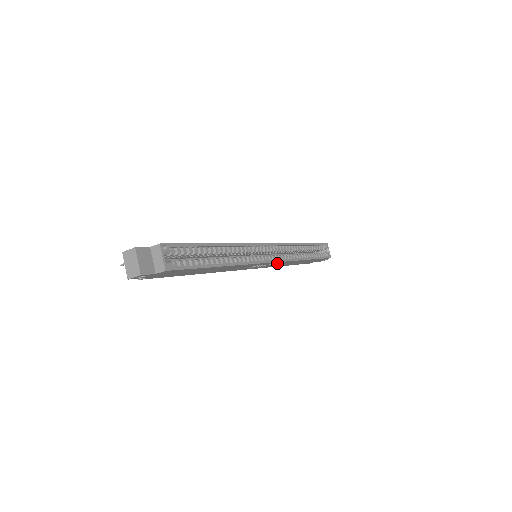
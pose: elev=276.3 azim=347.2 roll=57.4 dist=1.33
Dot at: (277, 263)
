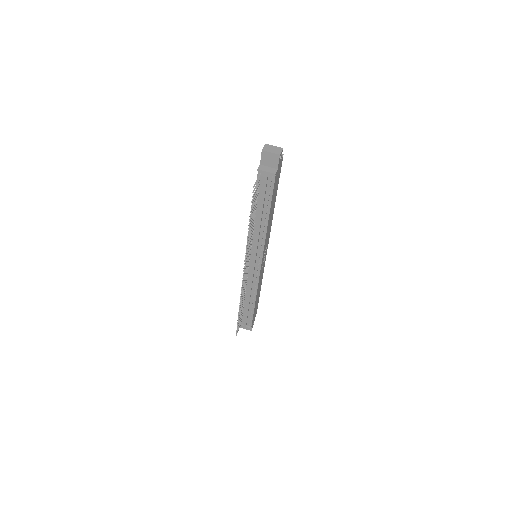
Dot at: (263, 265)
